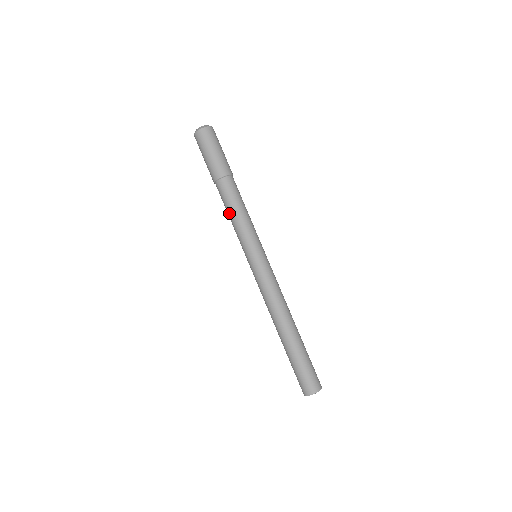
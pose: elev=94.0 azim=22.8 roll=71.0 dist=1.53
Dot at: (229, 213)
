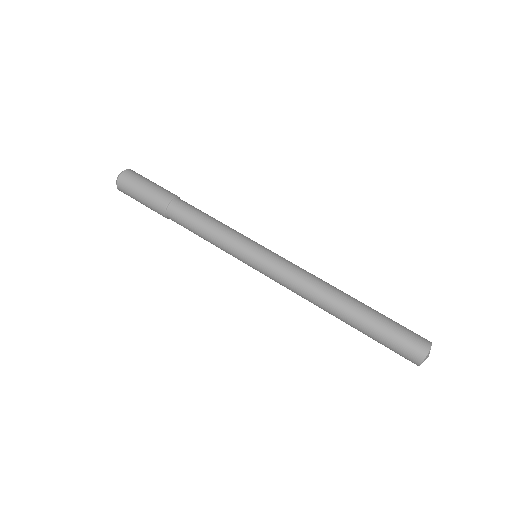
Dot at: (199, 236)
